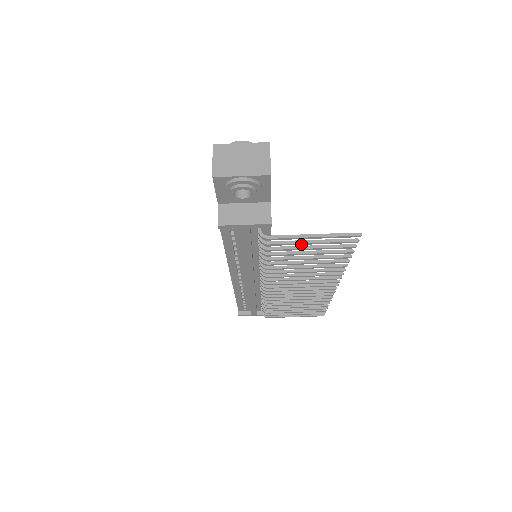
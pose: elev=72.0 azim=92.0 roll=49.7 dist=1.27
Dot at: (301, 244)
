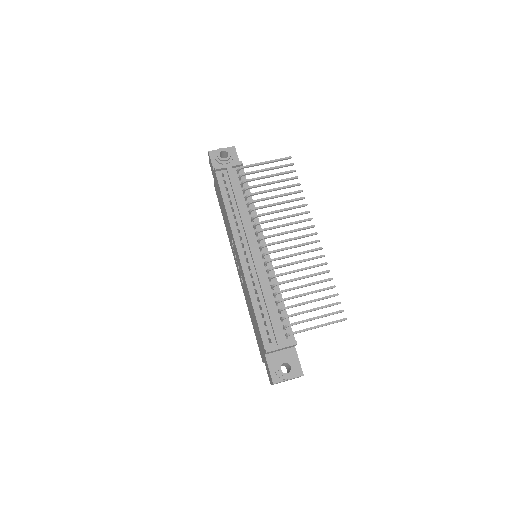
Dot at: (263, 170)
